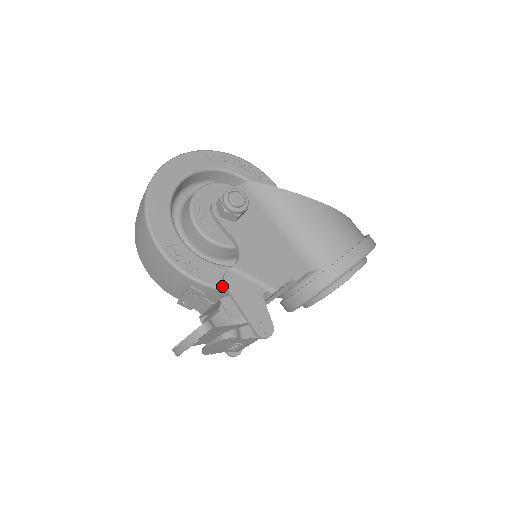
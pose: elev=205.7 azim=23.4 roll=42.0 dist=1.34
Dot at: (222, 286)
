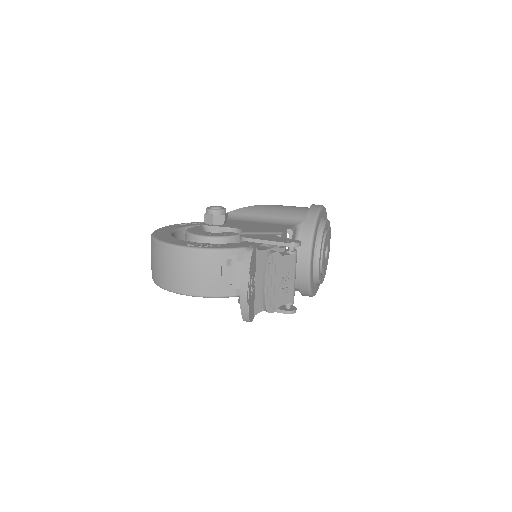
Dot at: (244, 247)
